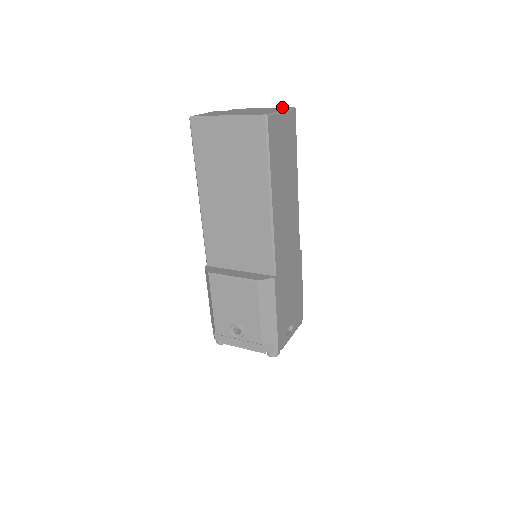
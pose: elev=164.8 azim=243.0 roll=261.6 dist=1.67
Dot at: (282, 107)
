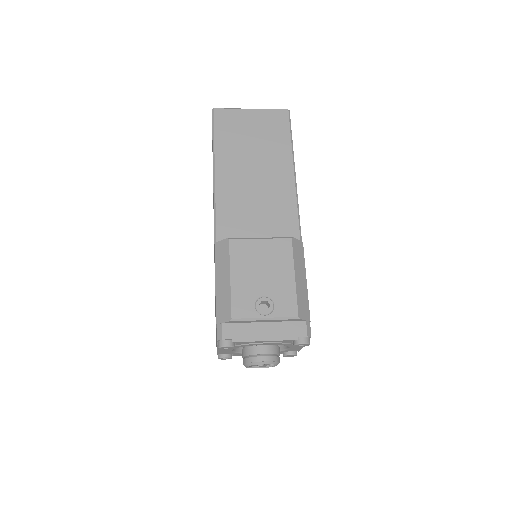
Dot at: occluded
